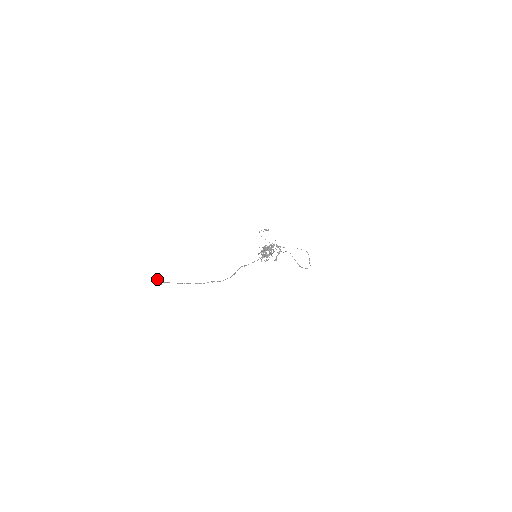
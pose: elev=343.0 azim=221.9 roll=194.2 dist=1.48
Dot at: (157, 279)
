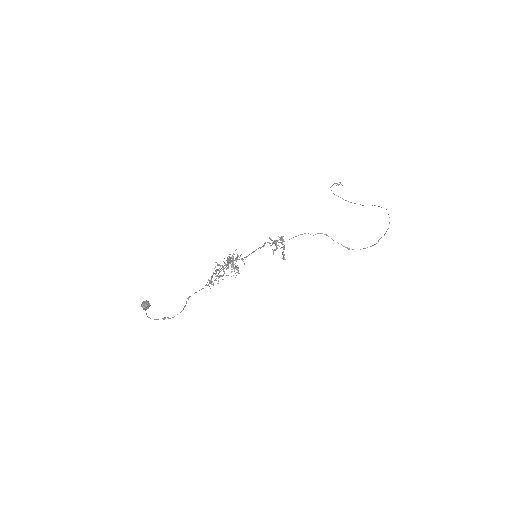
Dot at: occluded
